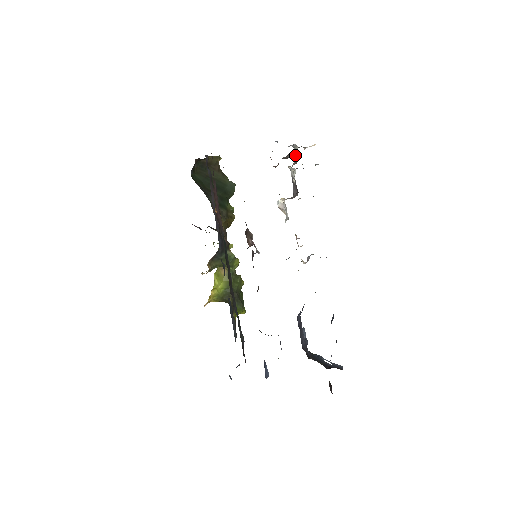
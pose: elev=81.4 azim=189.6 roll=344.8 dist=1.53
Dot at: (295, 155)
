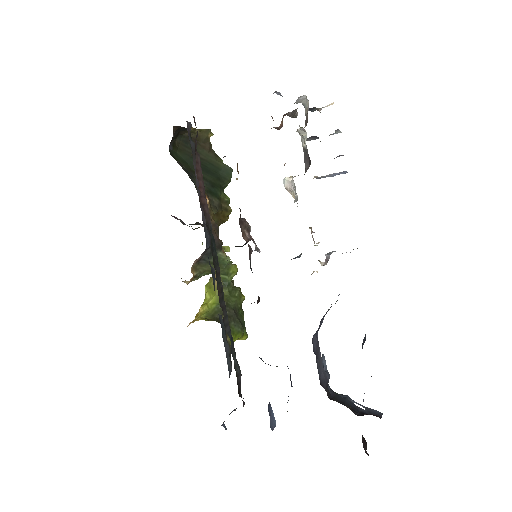
Dot at: (306, 116)
